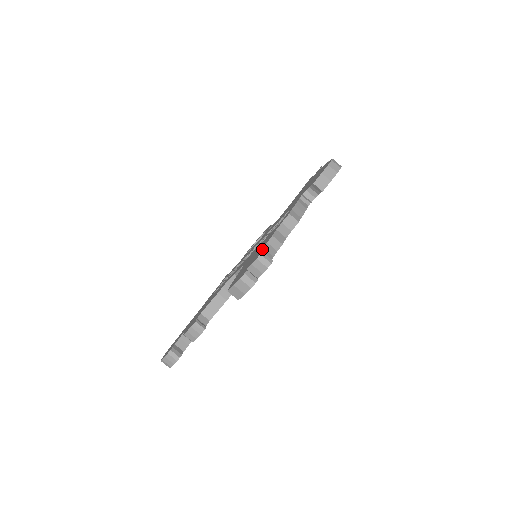
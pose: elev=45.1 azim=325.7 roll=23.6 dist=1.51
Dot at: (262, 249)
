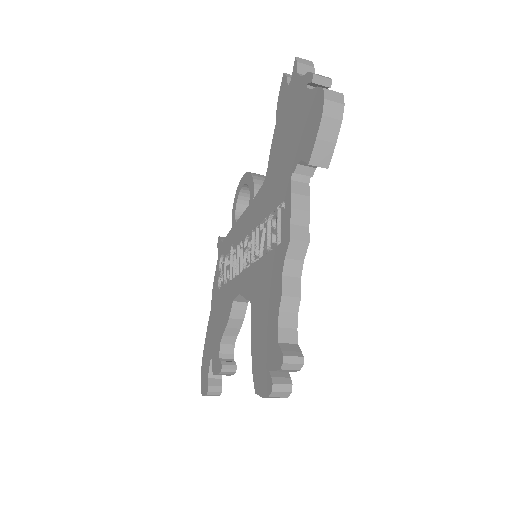
Dot at: (277, 332)
